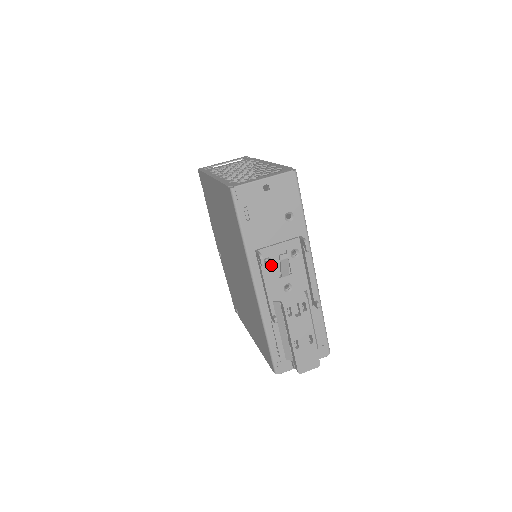
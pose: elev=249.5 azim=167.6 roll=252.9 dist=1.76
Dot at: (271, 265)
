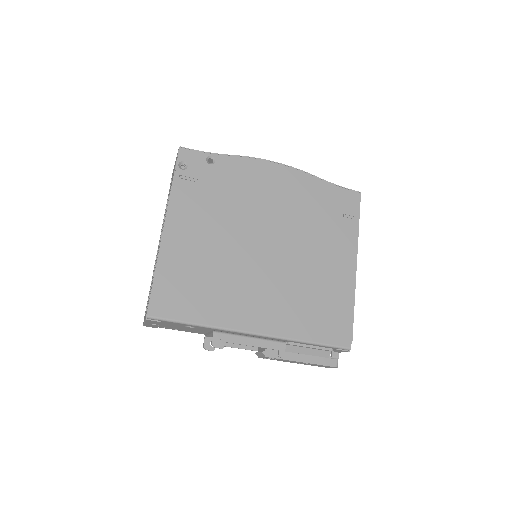
Dot at: occluded
